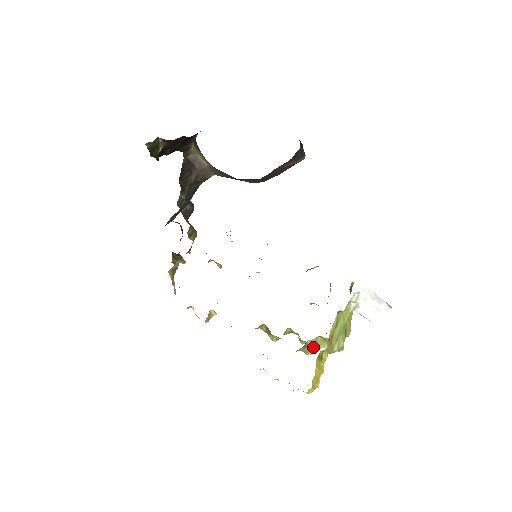
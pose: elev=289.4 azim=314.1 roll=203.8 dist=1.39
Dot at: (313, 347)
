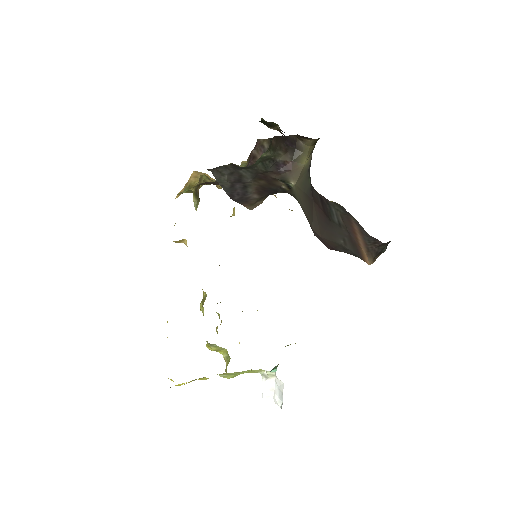
Dot at: (215, 349)
